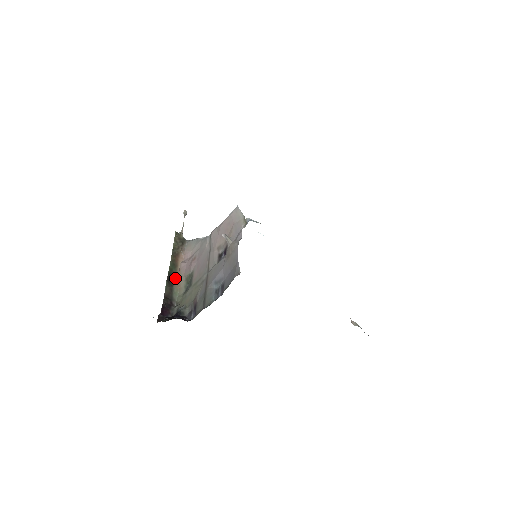
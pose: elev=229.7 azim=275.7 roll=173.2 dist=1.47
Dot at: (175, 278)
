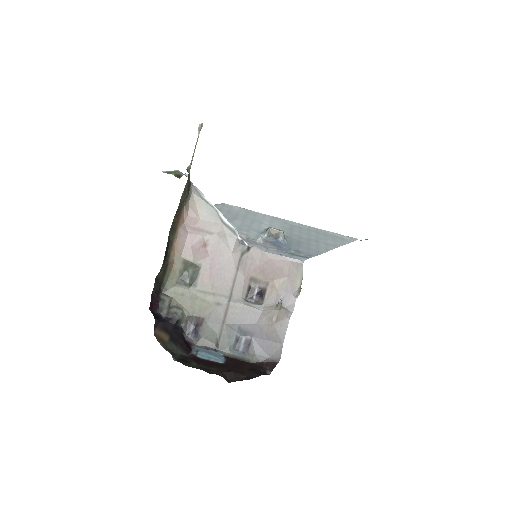
Dot at: (170, 252)
